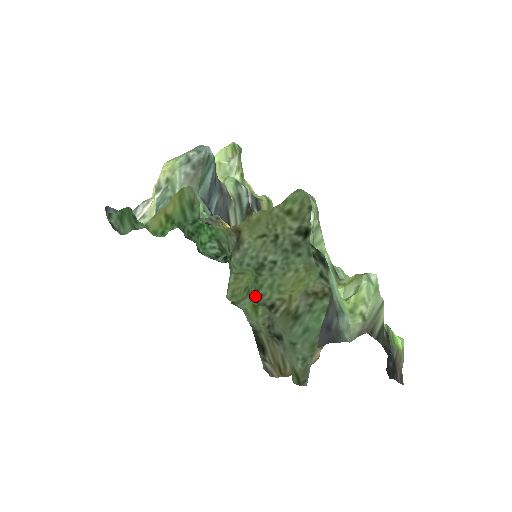
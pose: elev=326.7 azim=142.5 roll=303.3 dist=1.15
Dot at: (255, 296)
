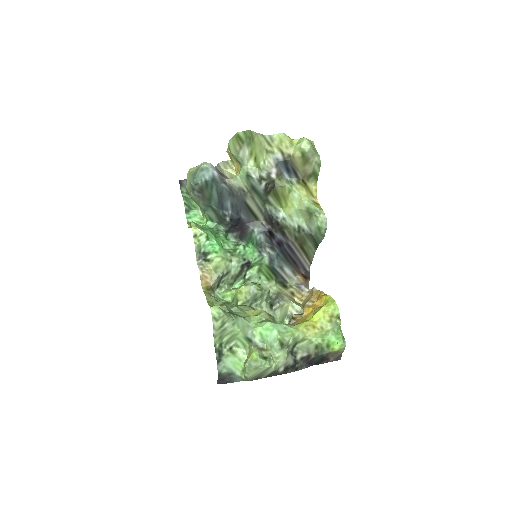
Dot at: (236, 305)
